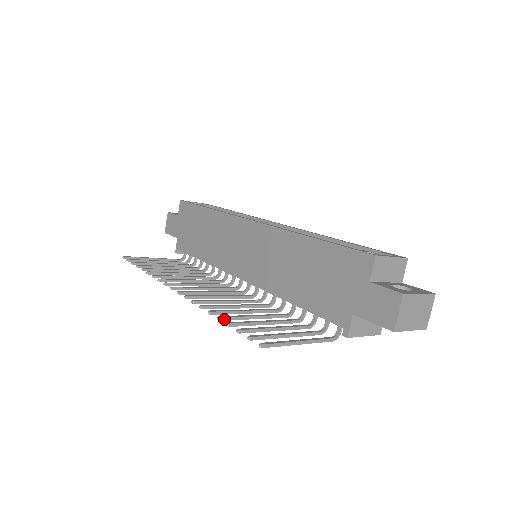
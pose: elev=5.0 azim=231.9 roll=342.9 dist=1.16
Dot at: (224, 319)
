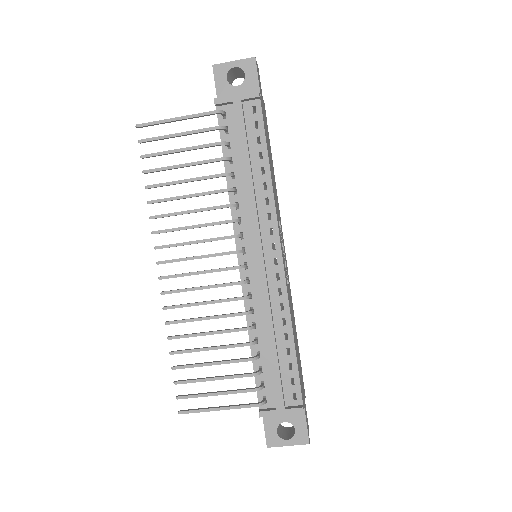
Dot at: (151, 185)
